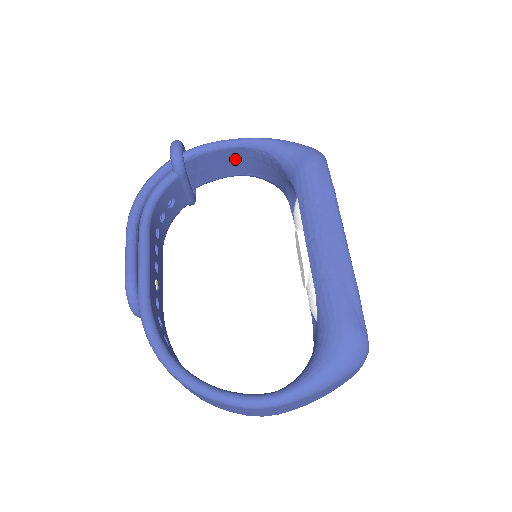
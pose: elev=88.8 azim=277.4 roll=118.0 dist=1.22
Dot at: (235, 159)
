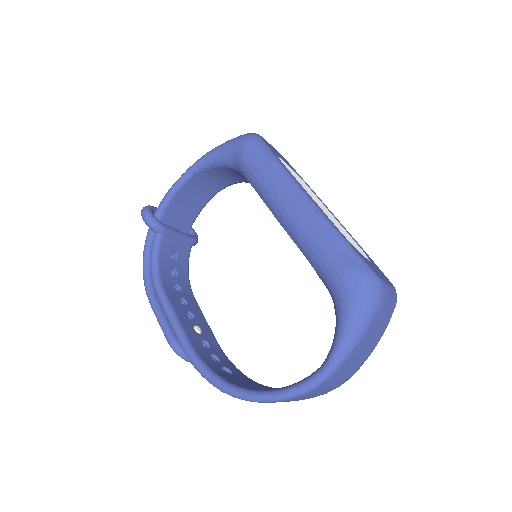
Dot at: (198, 186)
